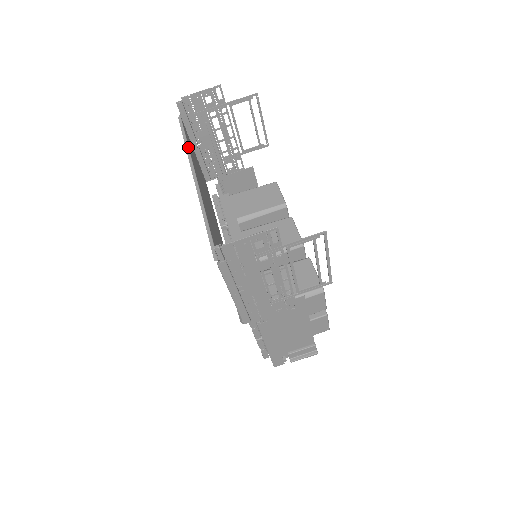
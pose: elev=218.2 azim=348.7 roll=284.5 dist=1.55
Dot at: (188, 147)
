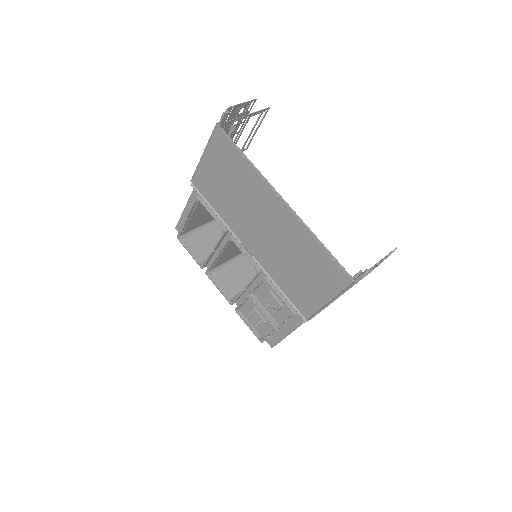
Dot at: occluded
